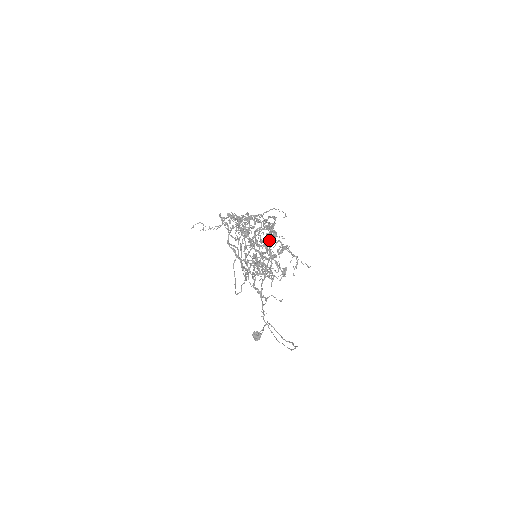
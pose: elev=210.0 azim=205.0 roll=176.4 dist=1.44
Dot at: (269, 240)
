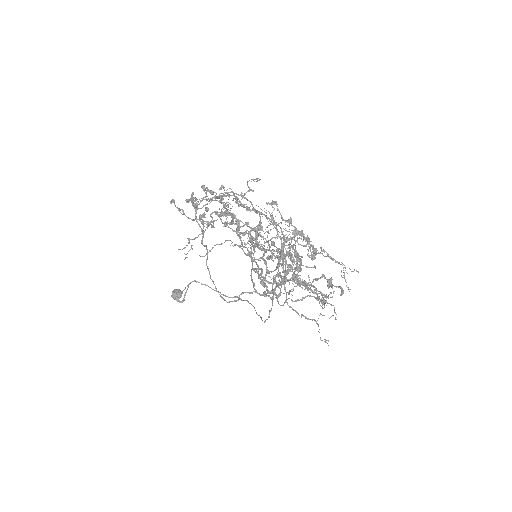
Dot at: occluded
